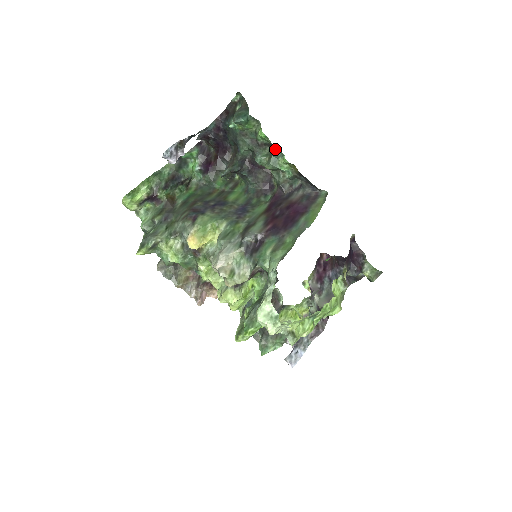
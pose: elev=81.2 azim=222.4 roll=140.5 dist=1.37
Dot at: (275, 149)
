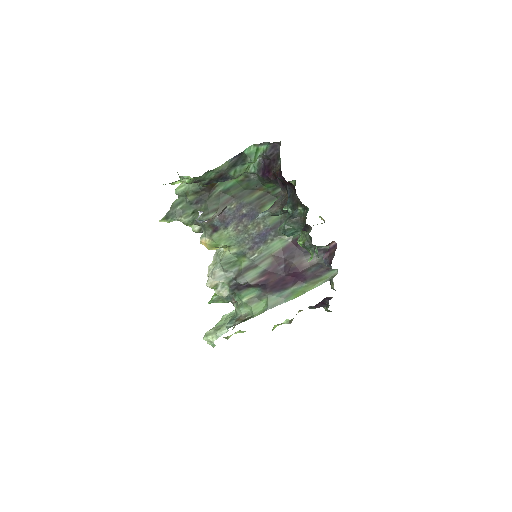
Dot at: (311, 245)
